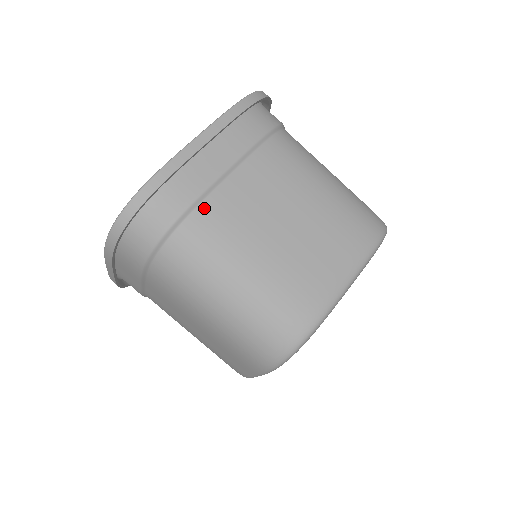
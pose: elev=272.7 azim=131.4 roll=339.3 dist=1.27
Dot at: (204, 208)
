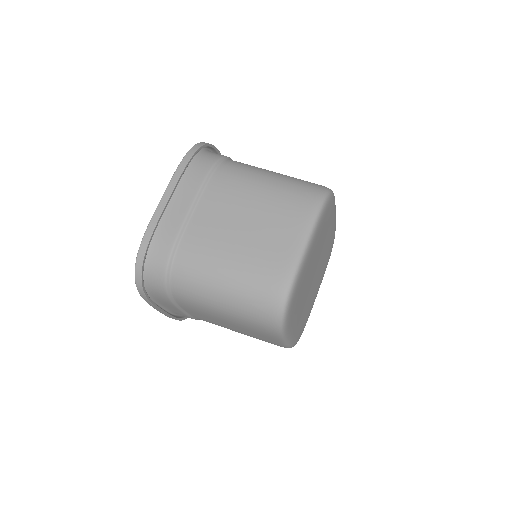
Dot at: (184, 242)
